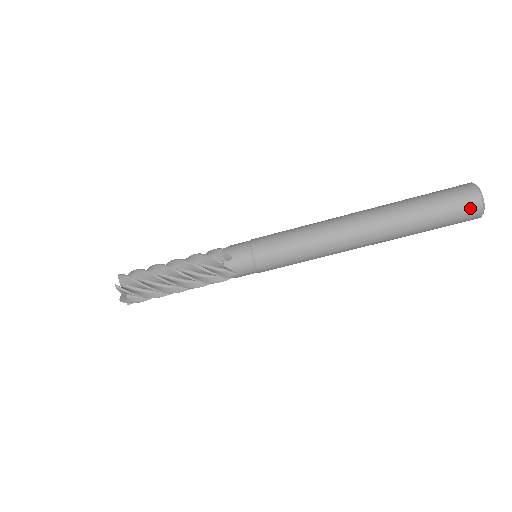
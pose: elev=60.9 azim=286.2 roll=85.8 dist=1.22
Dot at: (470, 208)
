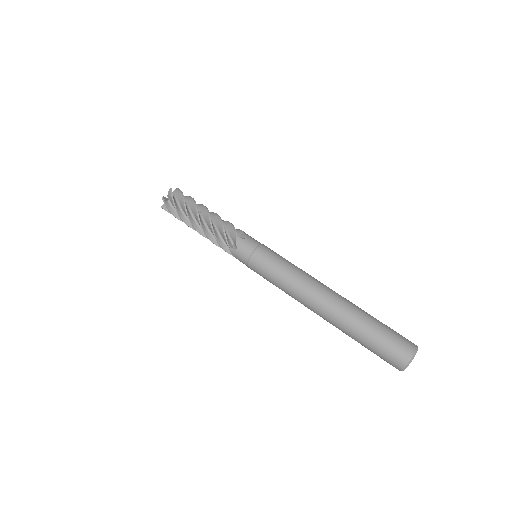
Dot at: (402, 353)
